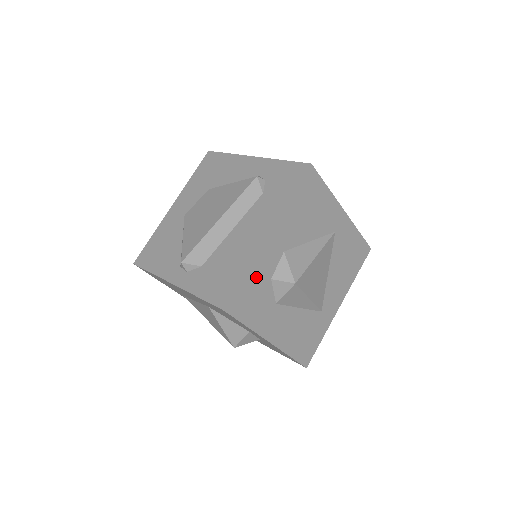
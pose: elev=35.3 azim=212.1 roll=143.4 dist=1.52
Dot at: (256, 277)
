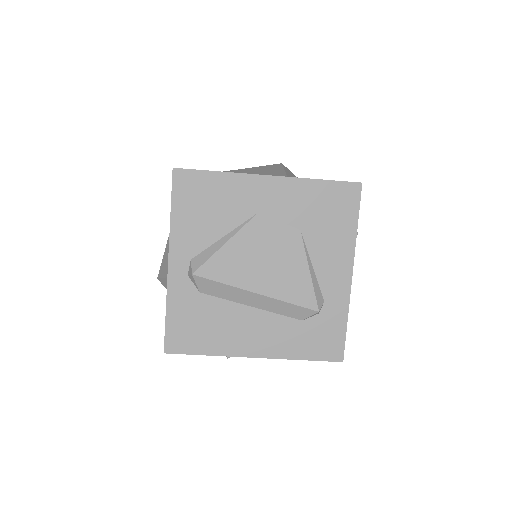
Dot at: occluded
